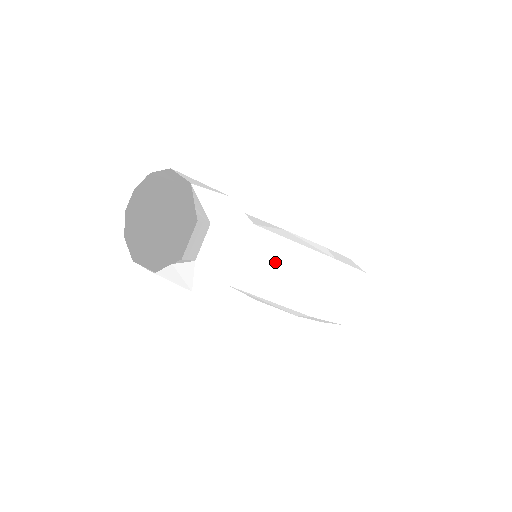
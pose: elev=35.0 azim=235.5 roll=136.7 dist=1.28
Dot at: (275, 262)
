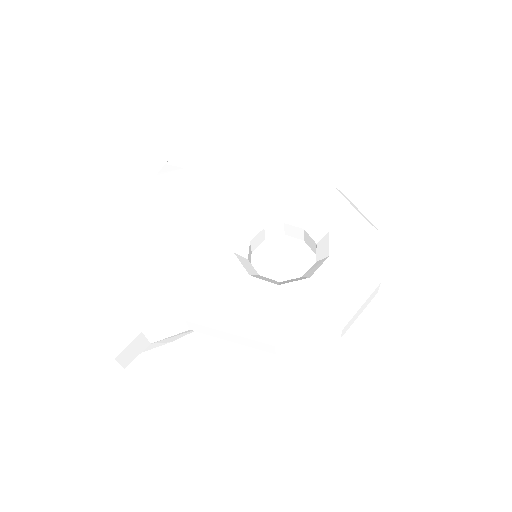
Dot at: (217, 331)
